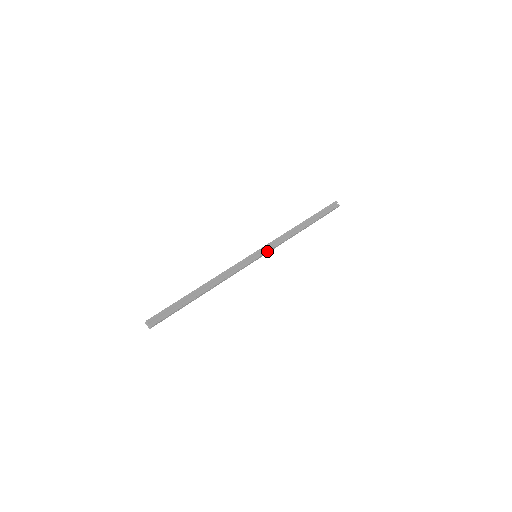
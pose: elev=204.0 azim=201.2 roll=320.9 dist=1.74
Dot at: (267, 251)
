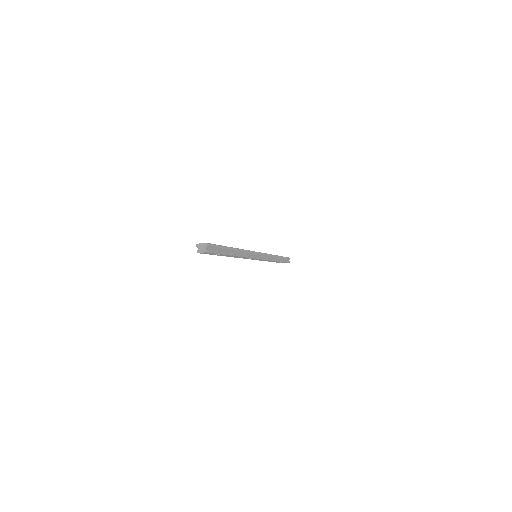
Dot at: (264, 258)
